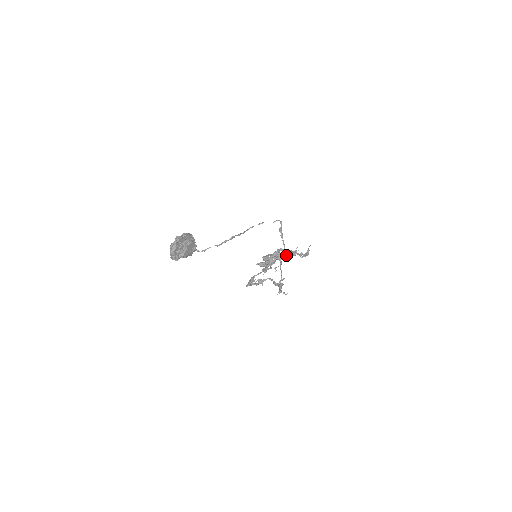
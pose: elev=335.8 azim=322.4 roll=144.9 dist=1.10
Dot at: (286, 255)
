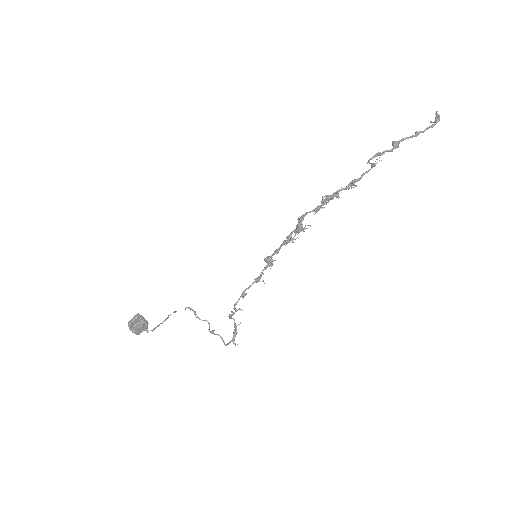
Dot at: (354, 180)
